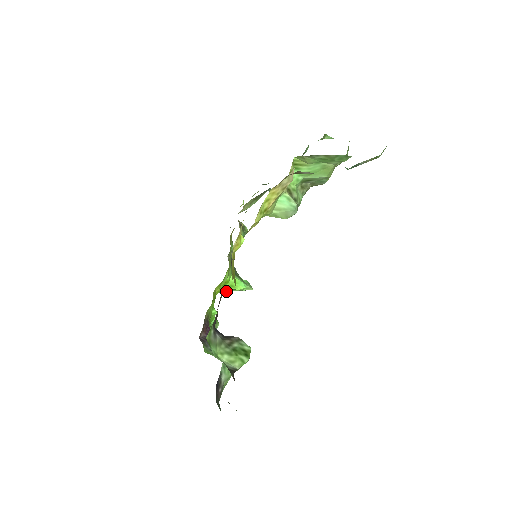
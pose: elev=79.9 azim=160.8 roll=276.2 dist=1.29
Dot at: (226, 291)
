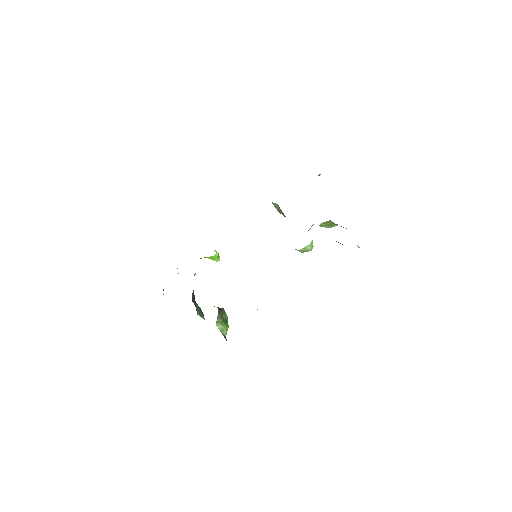
Dot at: occluded
